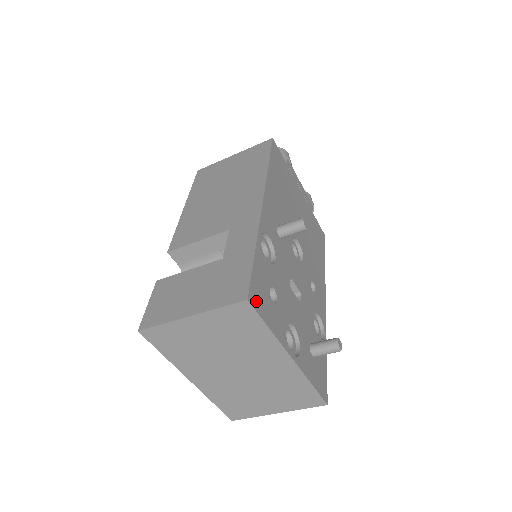
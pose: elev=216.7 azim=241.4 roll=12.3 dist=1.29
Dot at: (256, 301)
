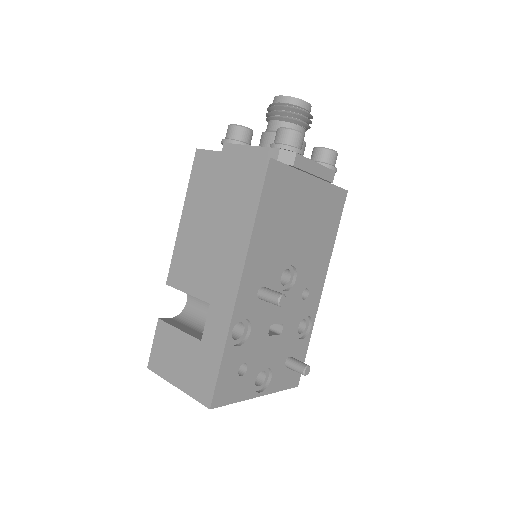
Dot at: (220, 399)
